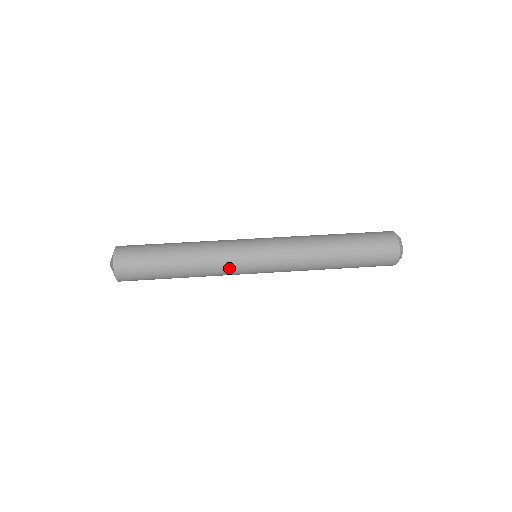
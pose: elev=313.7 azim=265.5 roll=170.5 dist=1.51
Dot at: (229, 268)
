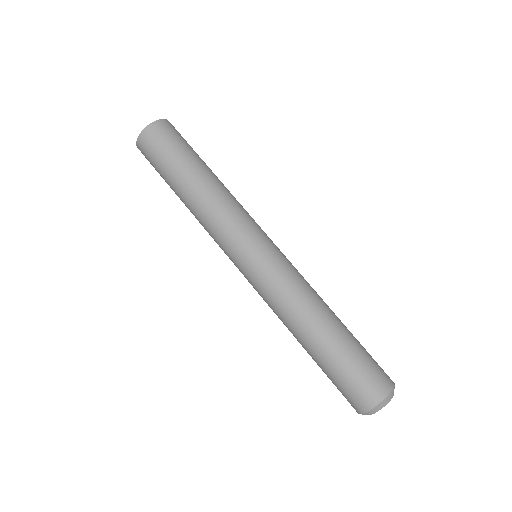
Dot at: occluded
